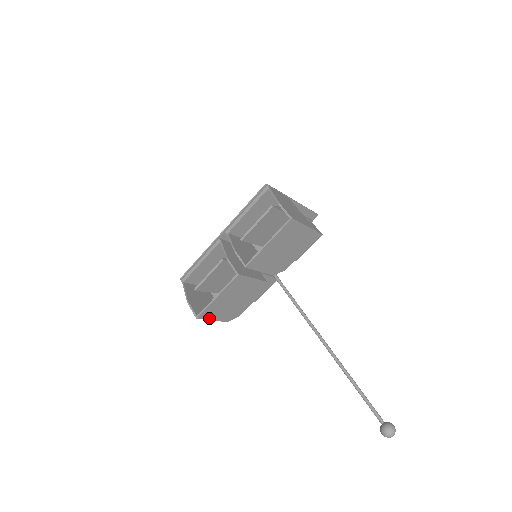
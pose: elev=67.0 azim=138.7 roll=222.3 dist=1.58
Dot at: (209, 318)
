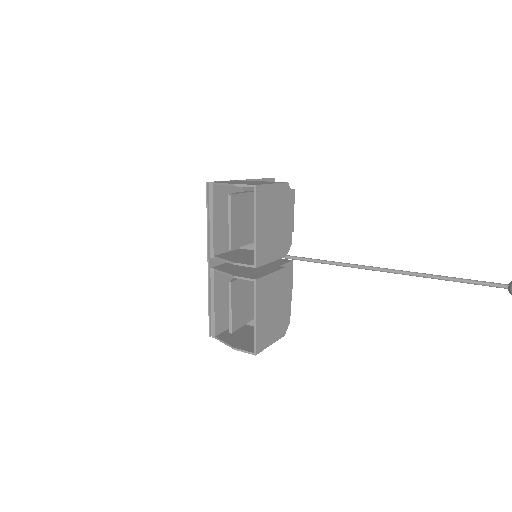
Dot at: (266, 345)
